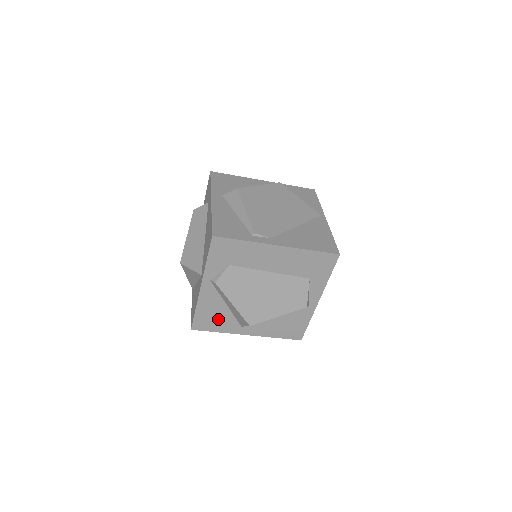
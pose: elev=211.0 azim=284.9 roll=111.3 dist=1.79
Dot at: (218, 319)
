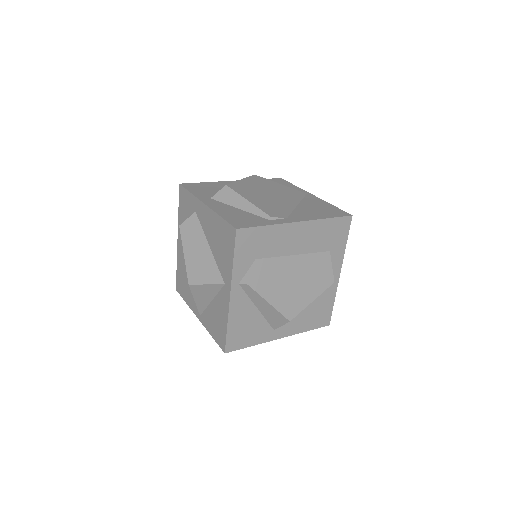
Dot at: (251, 330)
